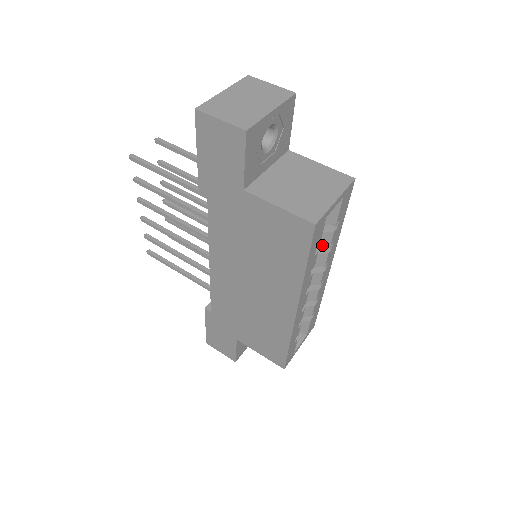
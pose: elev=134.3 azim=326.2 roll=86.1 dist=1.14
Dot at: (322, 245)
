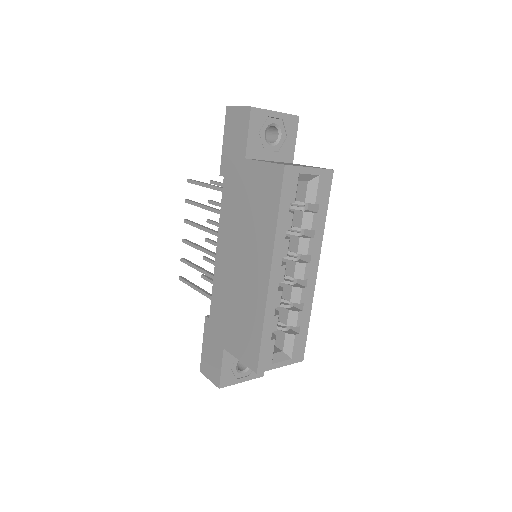
Dot at: (304, 227)
